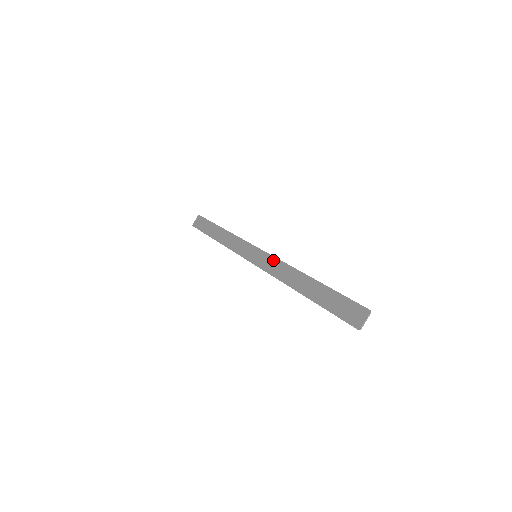
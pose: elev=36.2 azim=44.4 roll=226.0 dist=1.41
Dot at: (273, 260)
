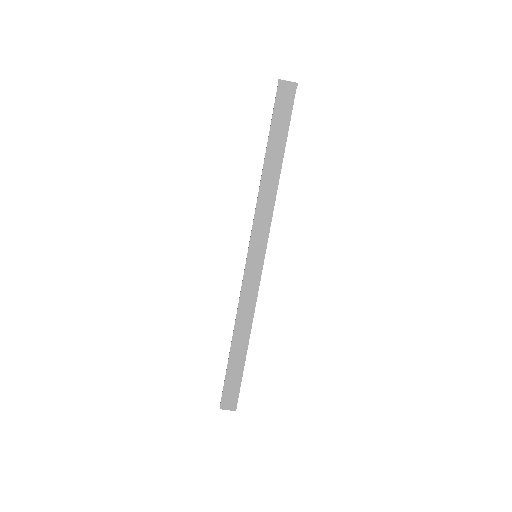
Dot at: (256, 287)
